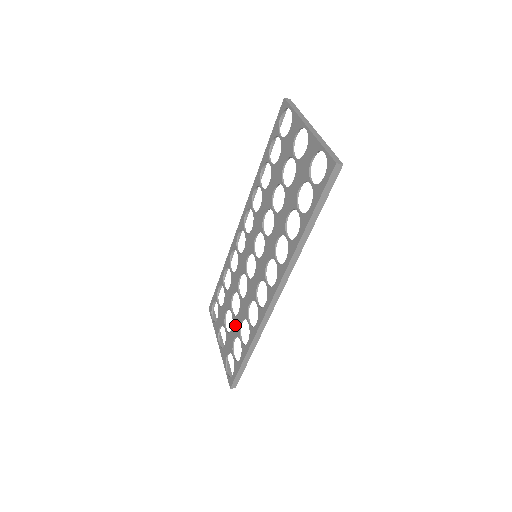
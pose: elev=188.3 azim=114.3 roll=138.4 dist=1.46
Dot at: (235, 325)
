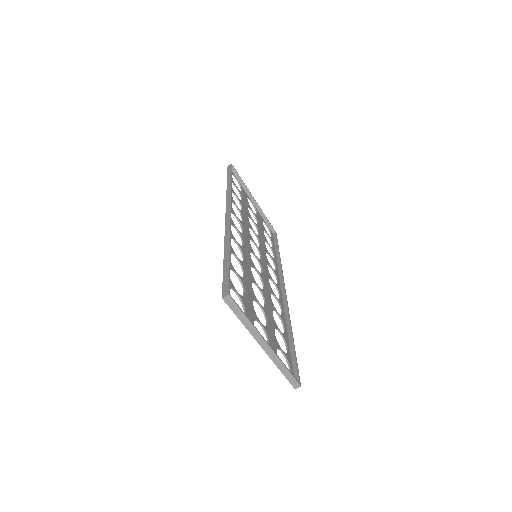
Dot at: occluded
